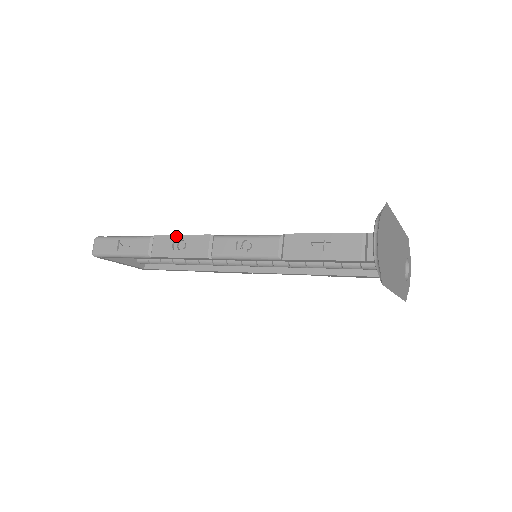
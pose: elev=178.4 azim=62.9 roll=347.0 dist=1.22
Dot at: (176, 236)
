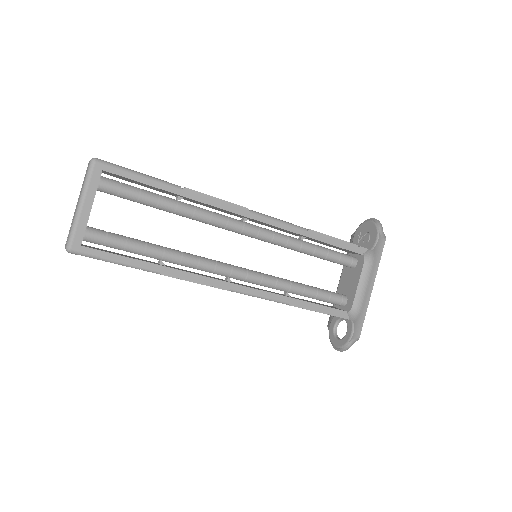
Dot at: occluded
